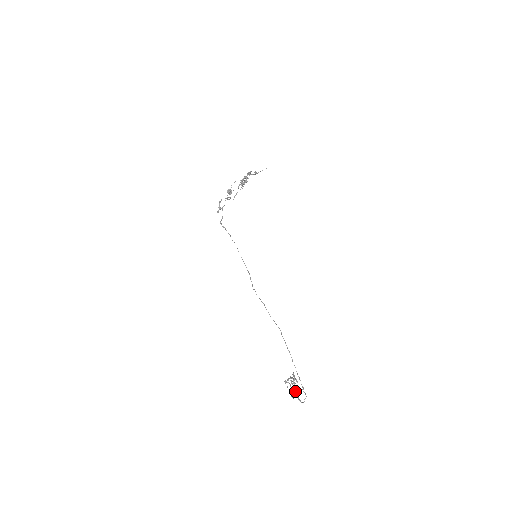
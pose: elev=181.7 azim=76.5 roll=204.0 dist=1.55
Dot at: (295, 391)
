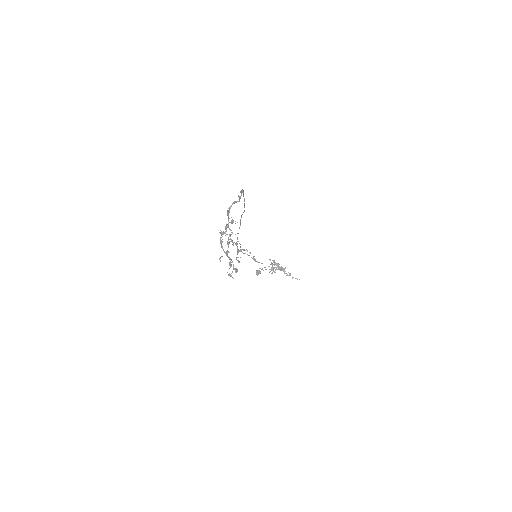
Dot at: (228, 217)
